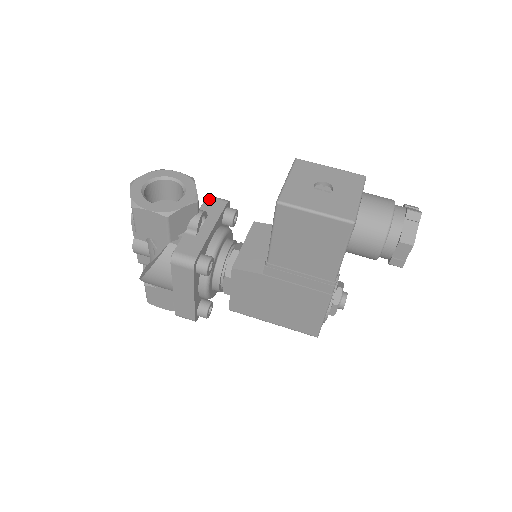
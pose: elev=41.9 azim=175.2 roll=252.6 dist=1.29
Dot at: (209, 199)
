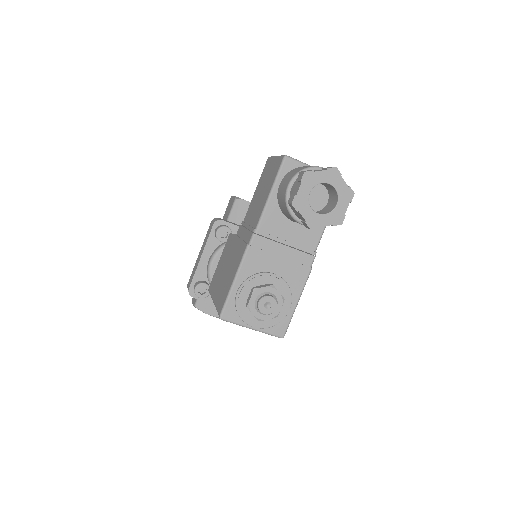
Dot at: occluded
